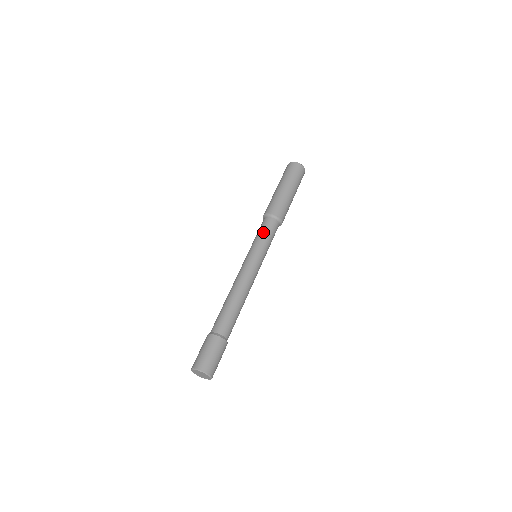
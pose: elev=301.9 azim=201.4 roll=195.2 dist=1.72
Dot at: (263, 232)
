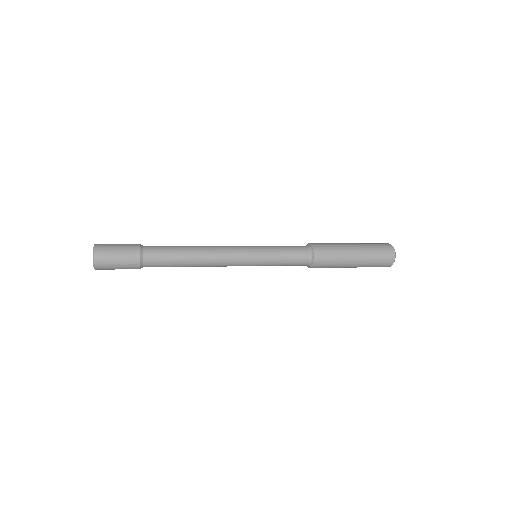
Dot at: occluded
